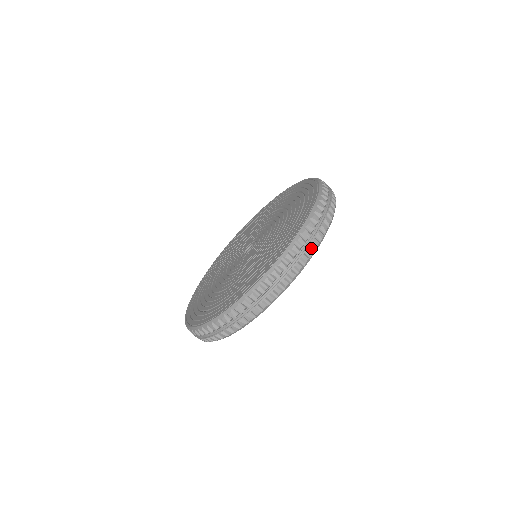
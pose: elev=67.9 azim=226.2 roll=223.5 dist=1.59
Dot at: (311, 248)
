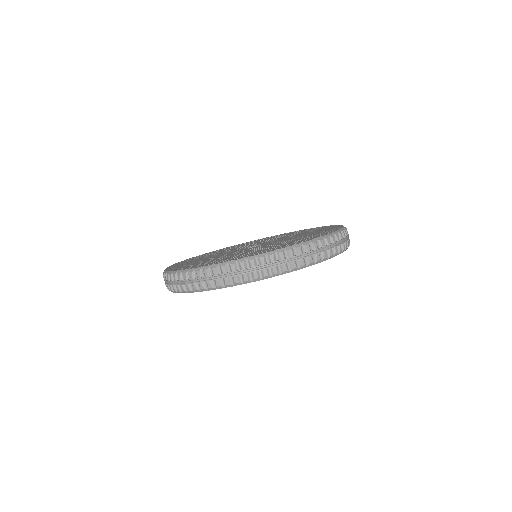
Dot at: (257, 274)
